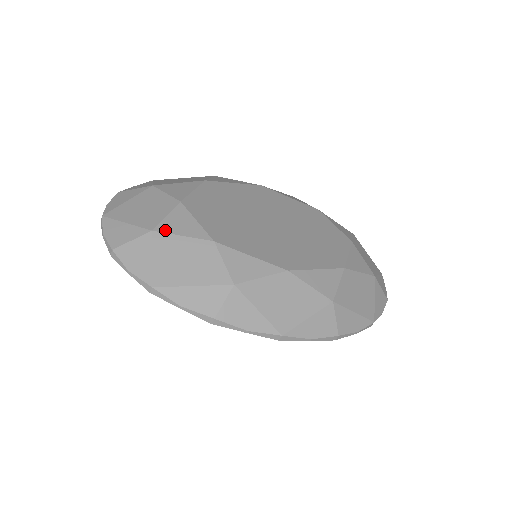
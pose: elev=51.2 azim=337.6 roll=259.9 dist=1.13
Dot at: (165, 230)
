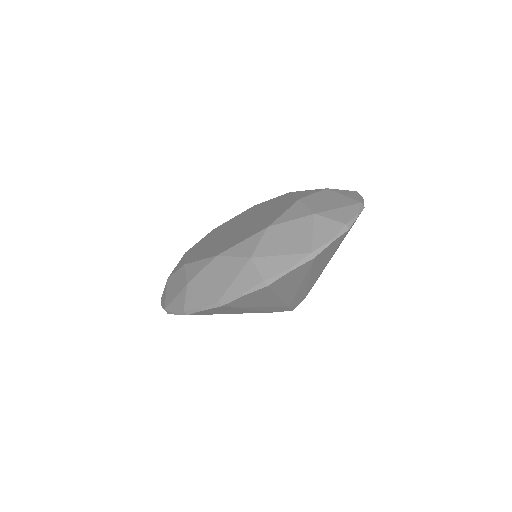
Dot at: (172, 274)
